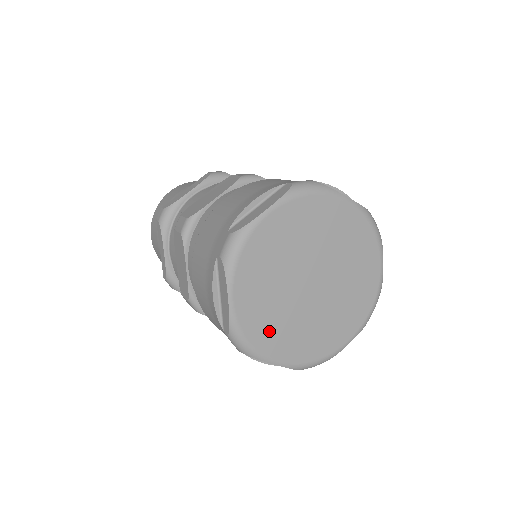
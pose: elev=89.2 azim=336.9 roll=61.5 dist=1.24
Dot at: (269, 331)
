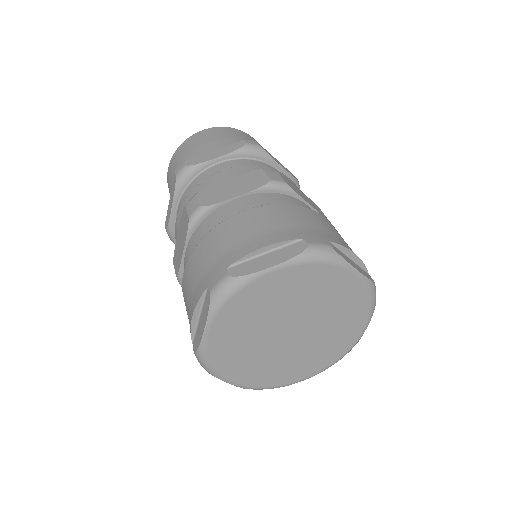
Dot at: (233, 360)
